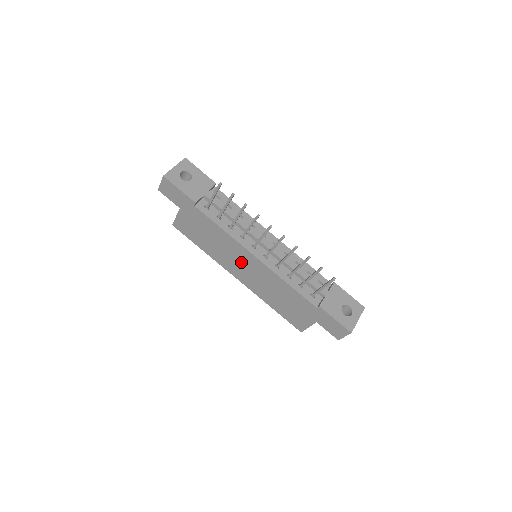
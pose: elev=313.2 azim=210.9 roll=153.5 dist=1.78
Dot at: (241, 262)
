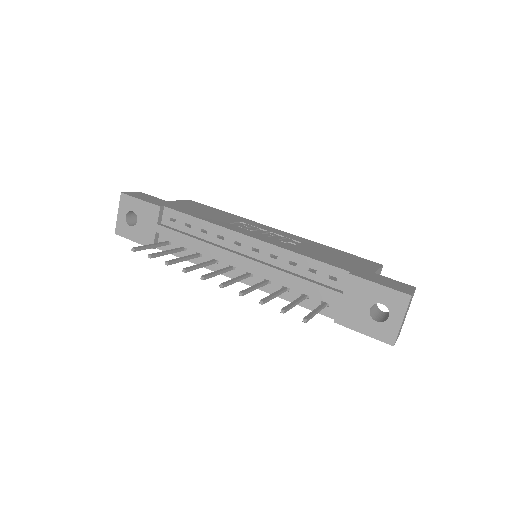
Dot at: occluded
